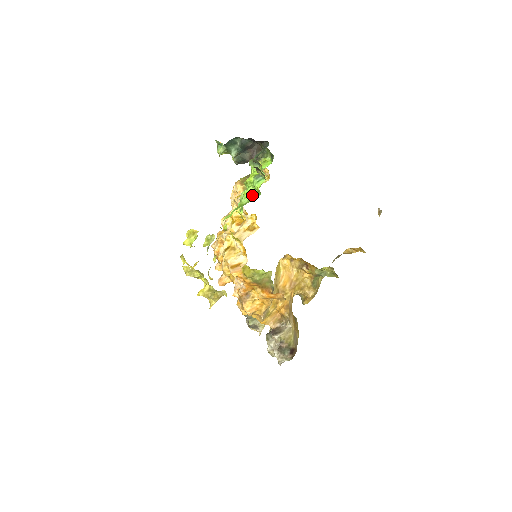
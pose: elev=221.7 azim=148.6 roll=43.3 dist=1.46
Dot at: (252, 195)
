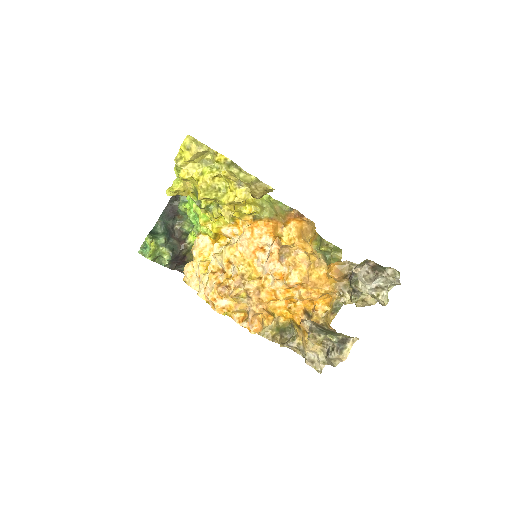
Dot at: occluded
